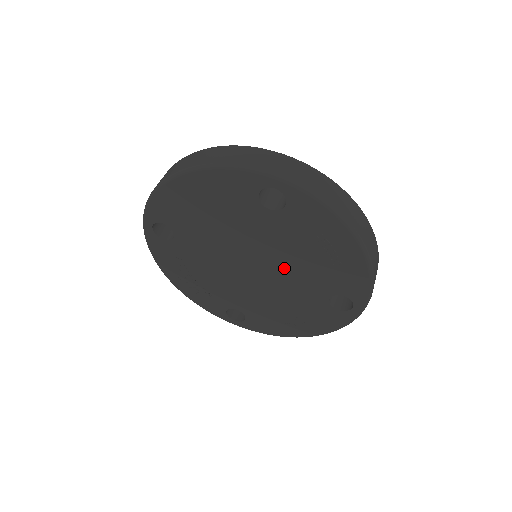
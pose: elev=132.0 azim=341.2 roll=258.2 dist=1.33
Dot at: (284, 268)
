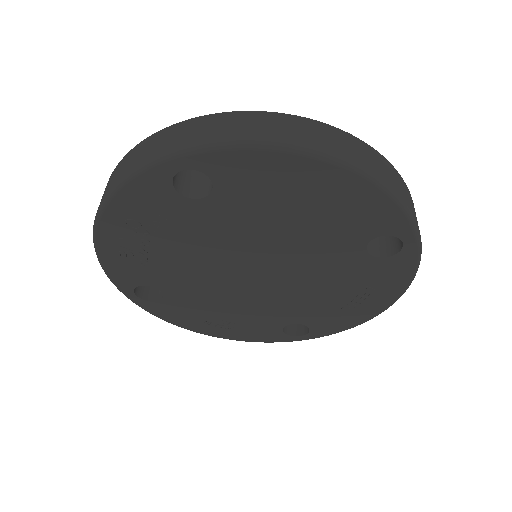
Dot at: (291, 290)
